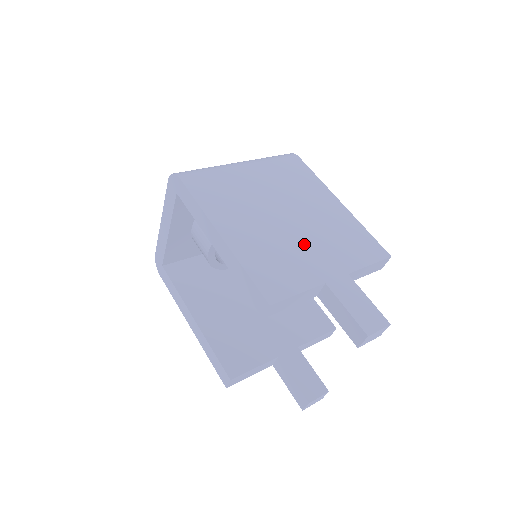
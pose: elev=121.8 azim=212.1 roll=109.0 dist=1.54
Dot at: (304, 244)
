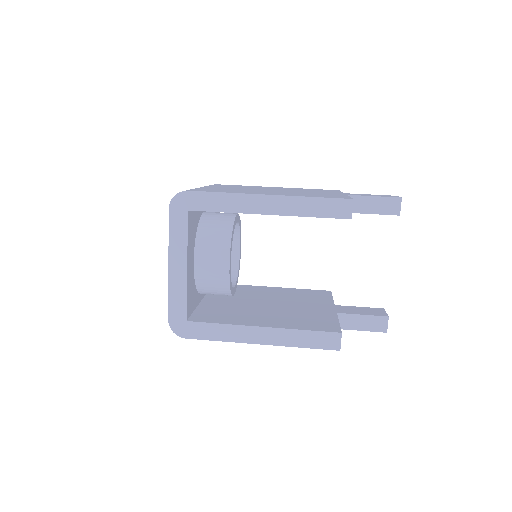
Dot at: (305, 192)
